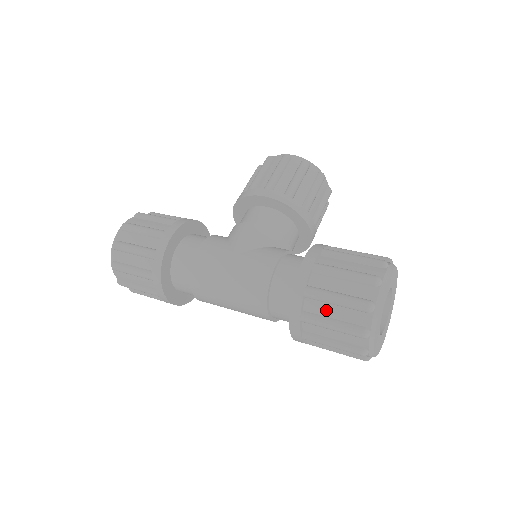
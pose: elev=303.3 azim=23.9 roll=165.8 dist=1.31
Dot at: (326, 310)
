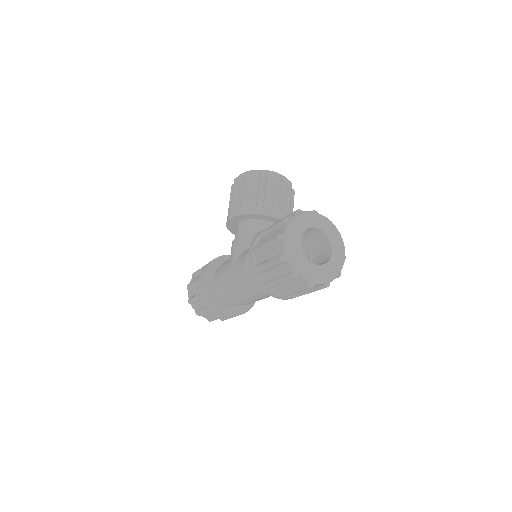
Dot at: (272, 274)
